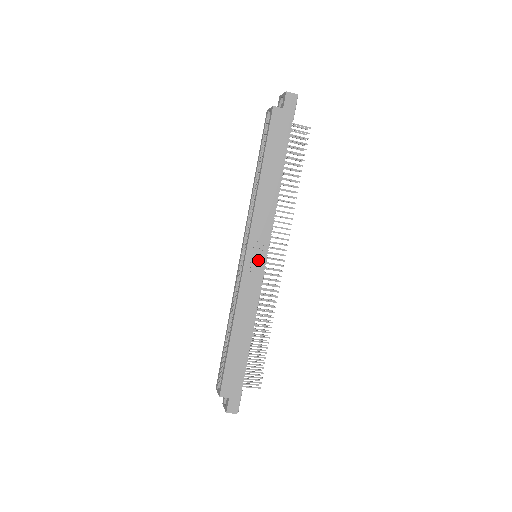
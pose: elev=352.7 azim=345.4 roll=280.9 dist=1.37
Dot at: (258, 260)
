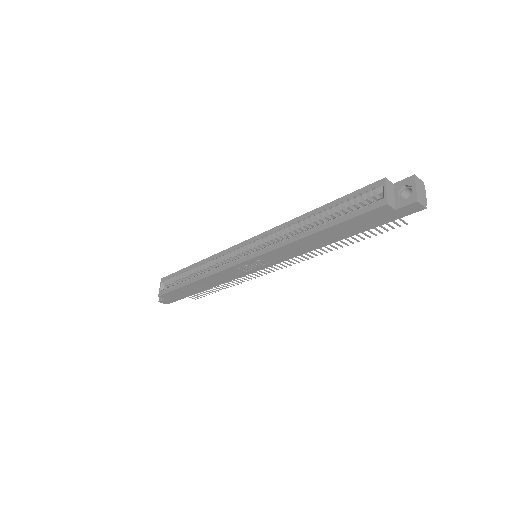
Dot at: (253, 267)
